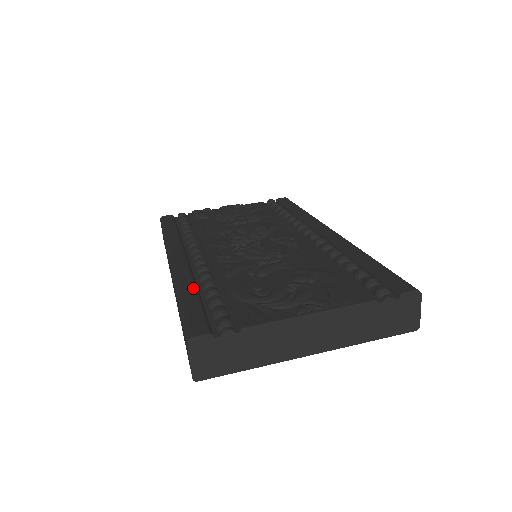
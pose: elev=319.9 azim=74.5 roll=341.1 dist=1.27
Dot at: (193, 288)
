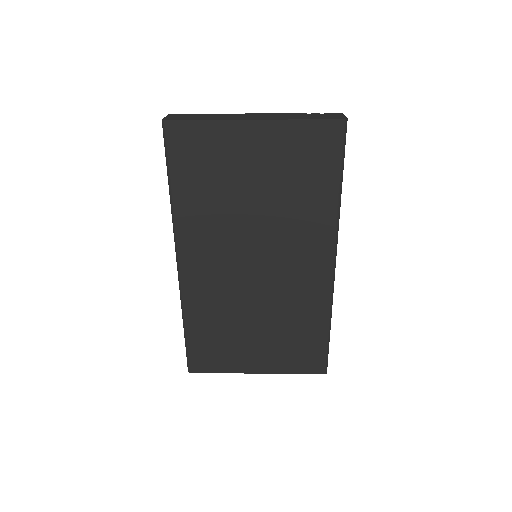
Dot at: occluded
